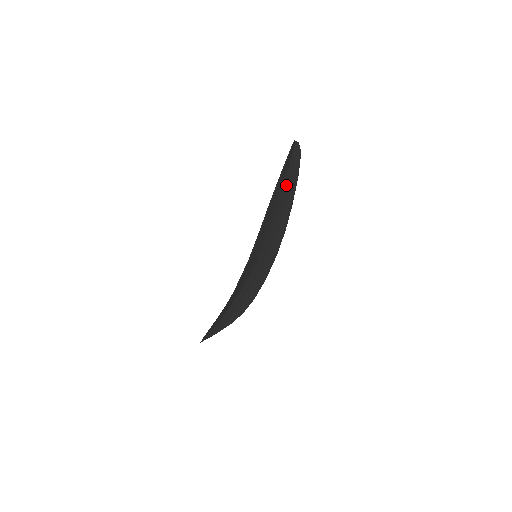
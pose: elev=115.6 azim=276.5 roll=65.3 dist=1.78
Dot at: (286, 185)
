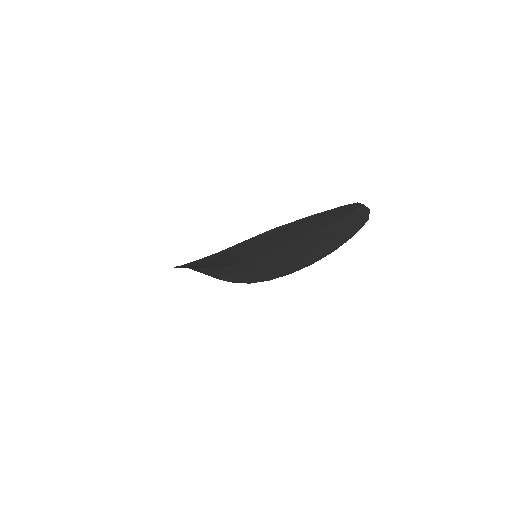
Dot at: (326, 231)
